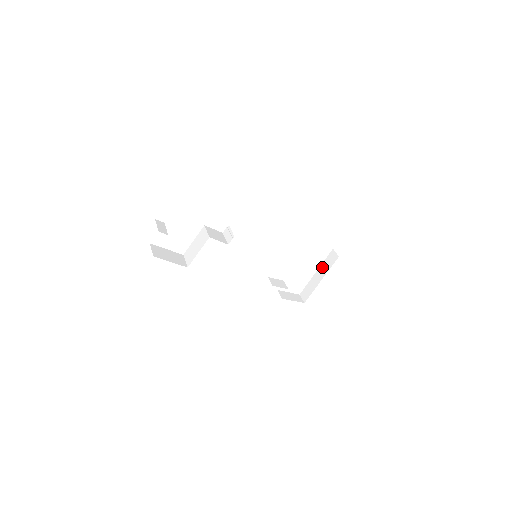
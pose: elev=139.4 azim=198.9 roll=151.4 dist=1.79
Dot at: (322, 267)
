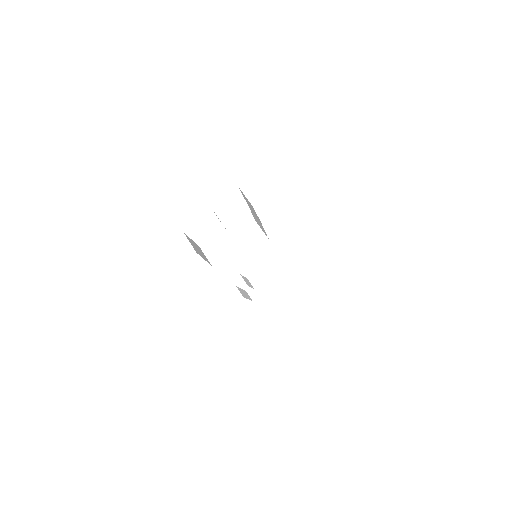
Dot at: (281, 268)
